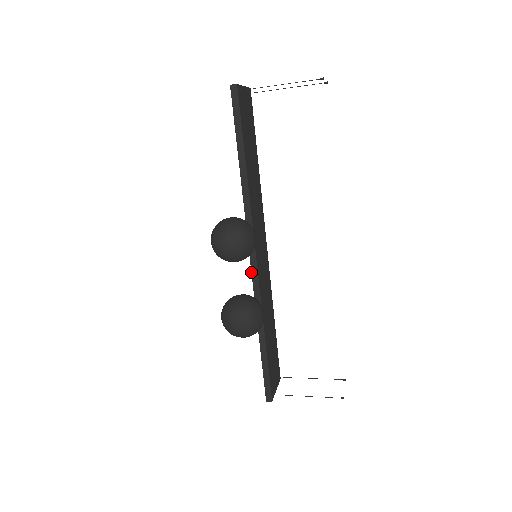
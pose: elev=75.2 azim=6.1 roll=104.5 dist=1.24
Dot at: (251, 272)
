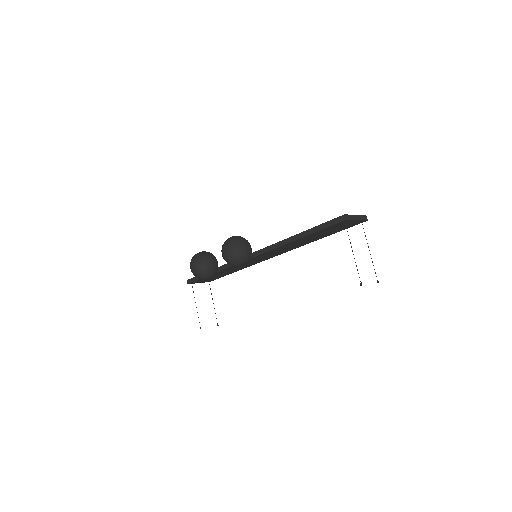
Dot at: occluded
